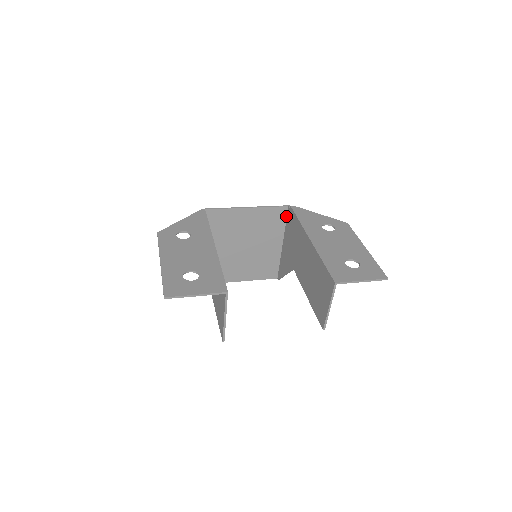
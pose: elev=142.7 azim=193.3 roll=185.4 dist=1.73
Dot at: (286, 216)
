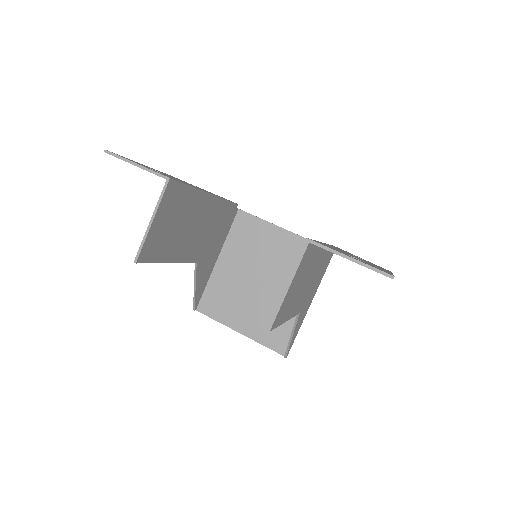
Dot at: occluded
